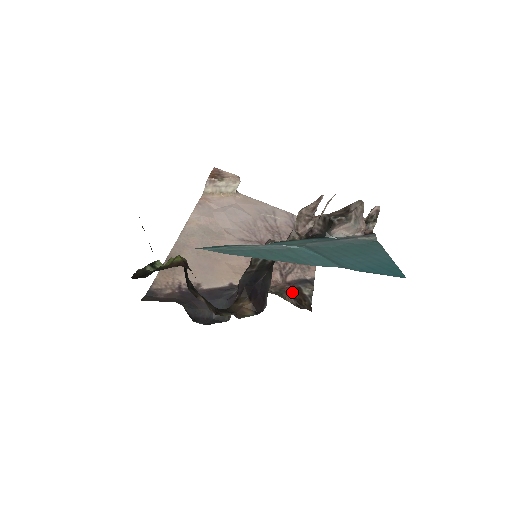
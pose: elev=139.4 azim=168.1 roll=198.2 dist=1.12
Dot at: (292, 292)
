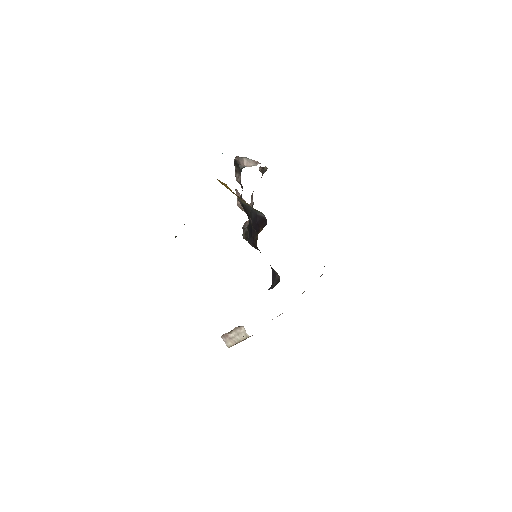
Dot at: occluded
